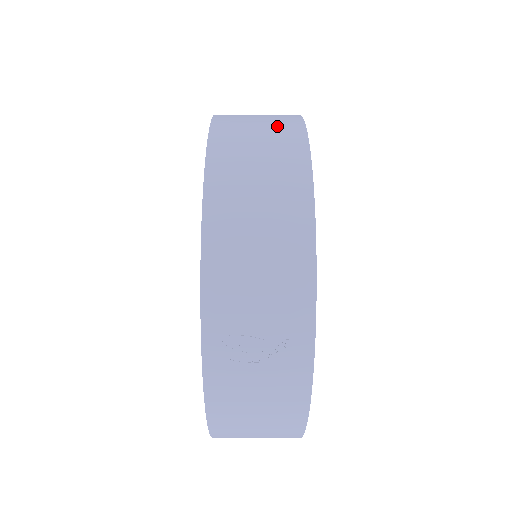
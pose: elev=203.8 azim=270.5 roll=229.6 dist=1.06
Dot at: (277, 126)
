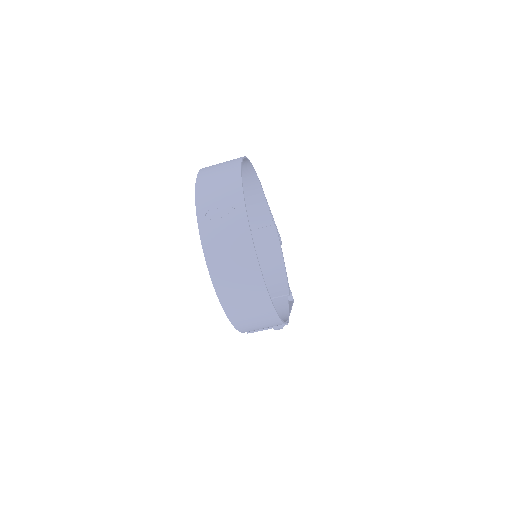
Dot at: occluded
